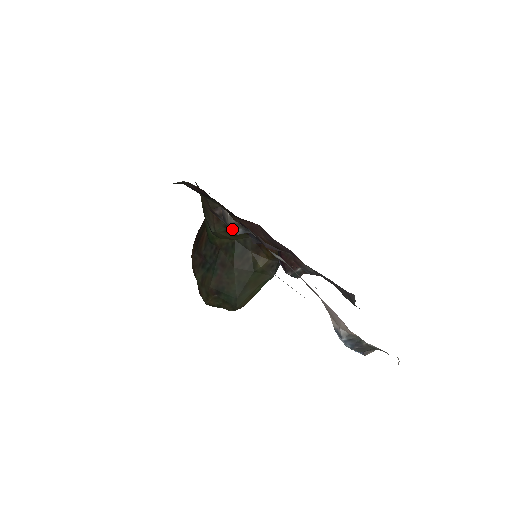
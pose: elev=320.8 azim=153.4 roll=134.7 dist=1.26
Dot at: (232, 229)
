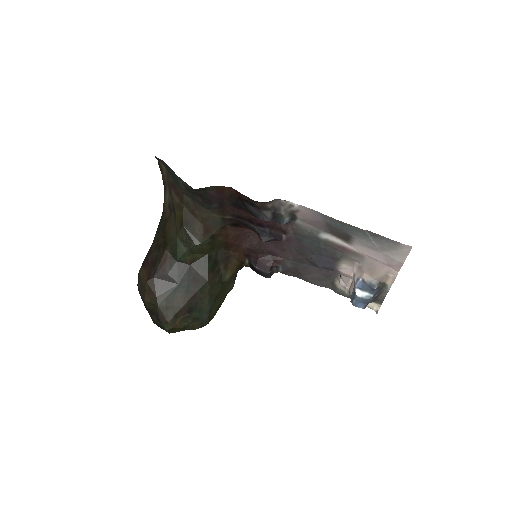
Dot at: (280, 220)
